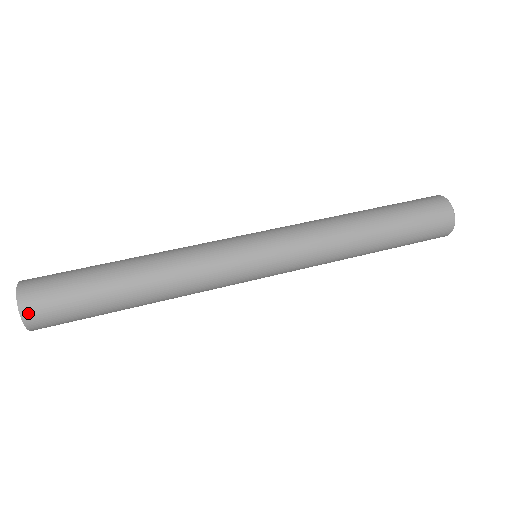
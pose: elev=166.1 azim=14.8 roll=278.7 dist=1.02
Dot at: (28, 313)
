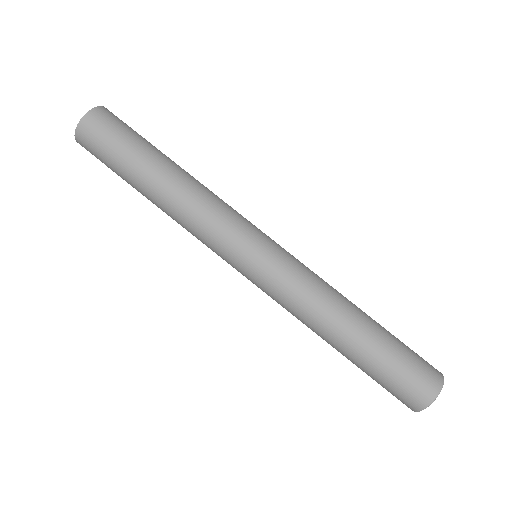
Dot at: (80, 135)
